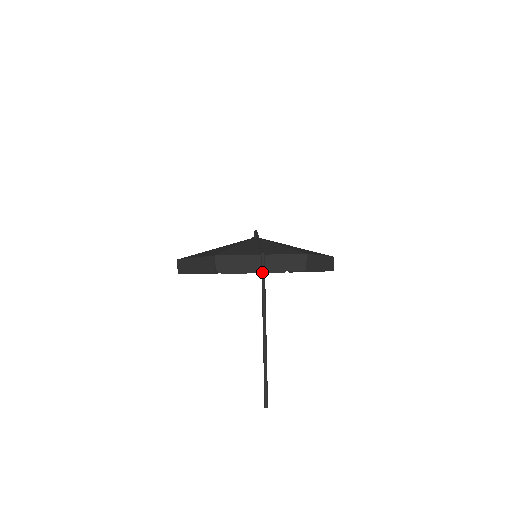
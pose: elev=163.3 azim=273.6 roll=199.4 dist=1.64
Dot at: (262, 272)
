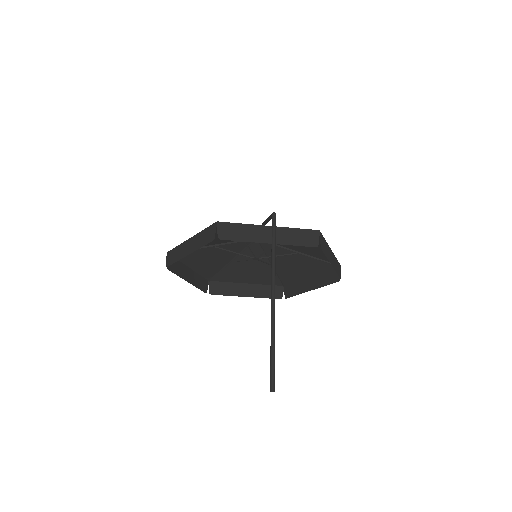
Dot at: (272, 232)
